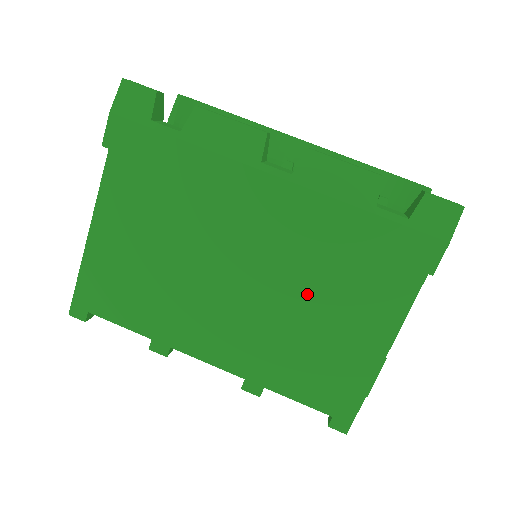
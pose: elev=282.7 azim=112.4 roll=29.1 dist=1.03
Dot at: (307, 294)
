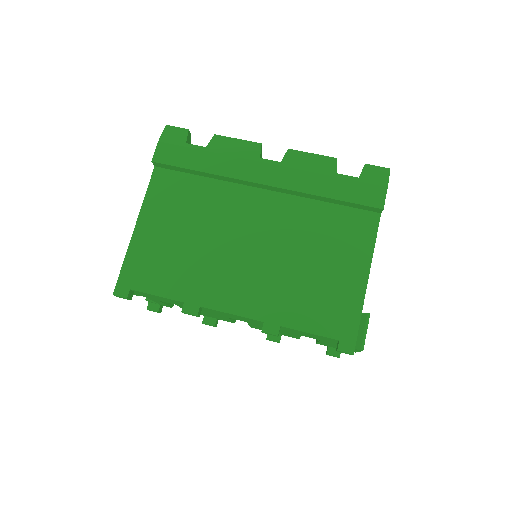
Dot at: (302, 243)
